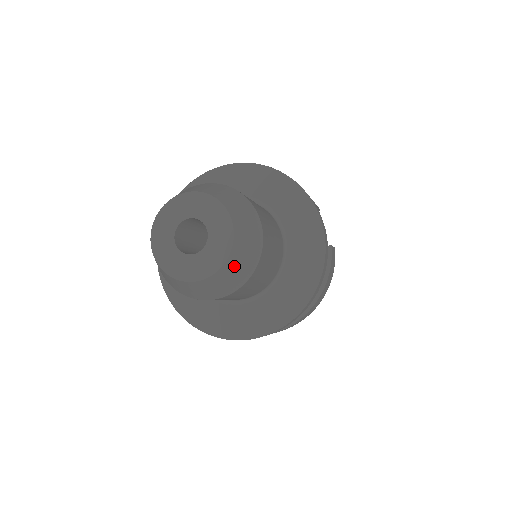
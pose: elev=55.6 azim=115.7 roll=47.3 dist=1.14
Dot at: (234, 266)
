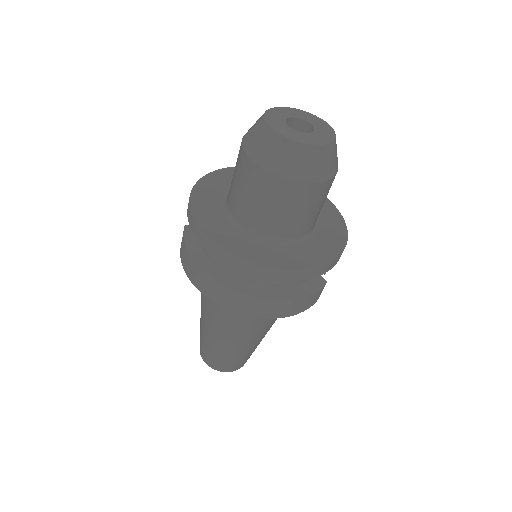
Dot at: (312, 157)
